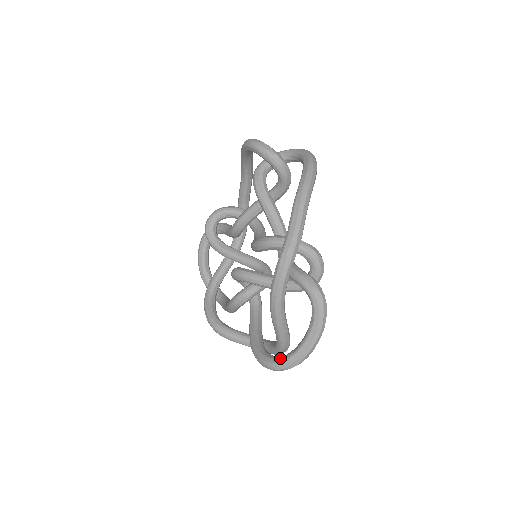
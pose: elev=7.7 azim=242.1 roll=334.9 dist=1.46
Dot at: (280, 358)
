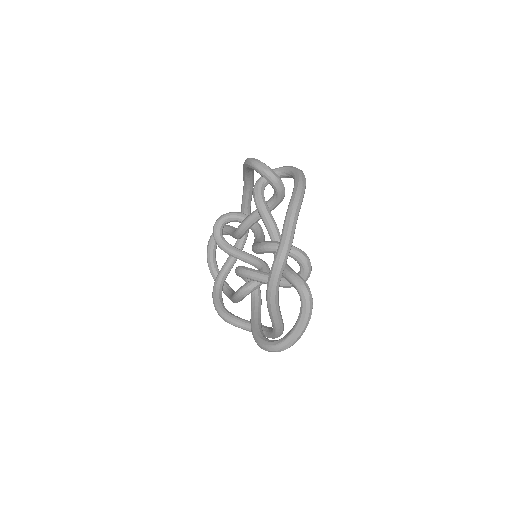
Dot at: (275, 342)
